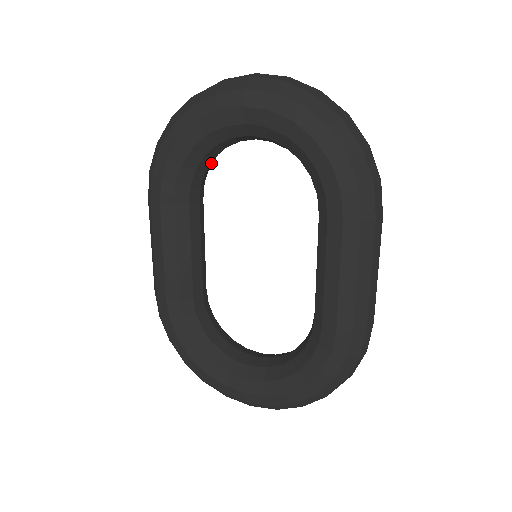
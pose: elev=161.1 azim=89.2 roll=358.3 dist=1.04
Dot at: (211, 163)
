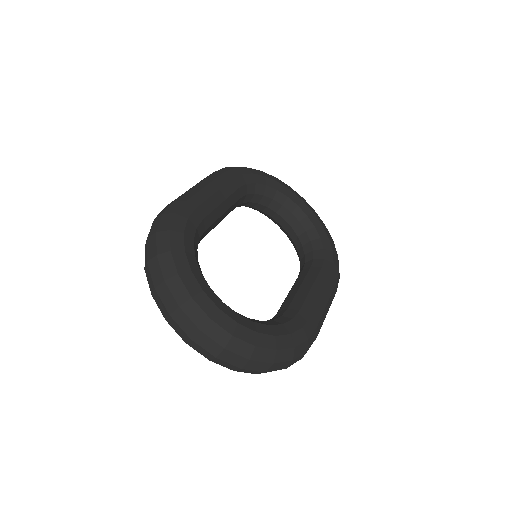
Dot at: occluded
